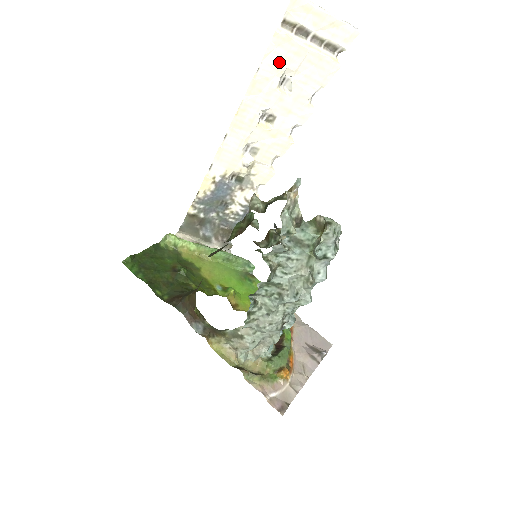
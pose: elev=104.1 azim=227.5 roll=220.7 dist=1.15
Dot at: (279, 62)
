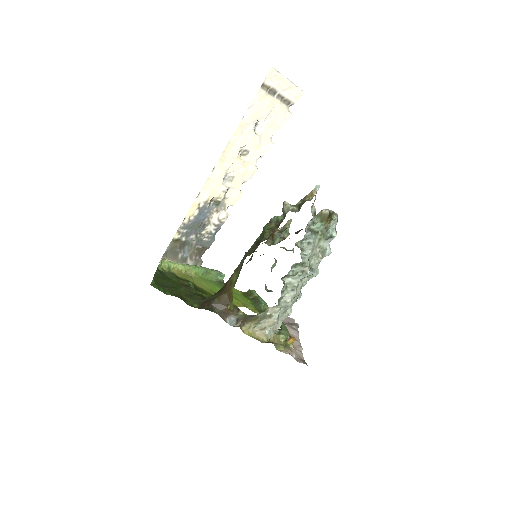
Dot at: (257, 112)
